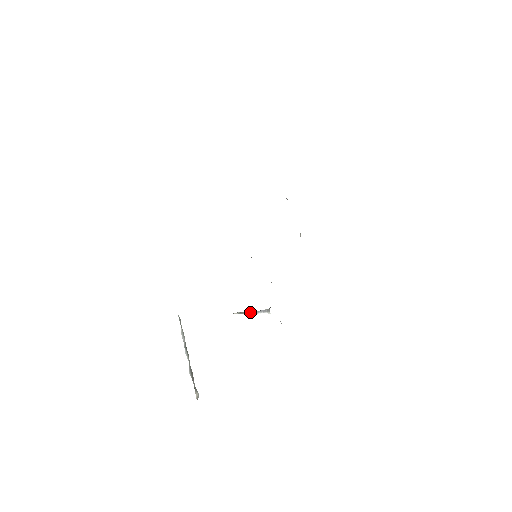
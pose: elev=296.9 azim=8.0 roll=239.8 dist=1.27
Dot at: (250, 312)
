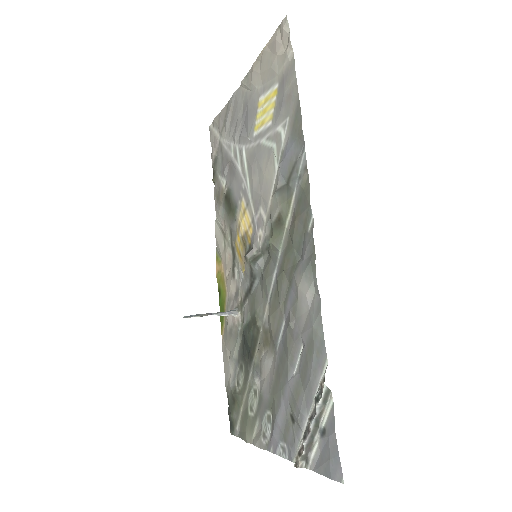
Dot at: occluded
